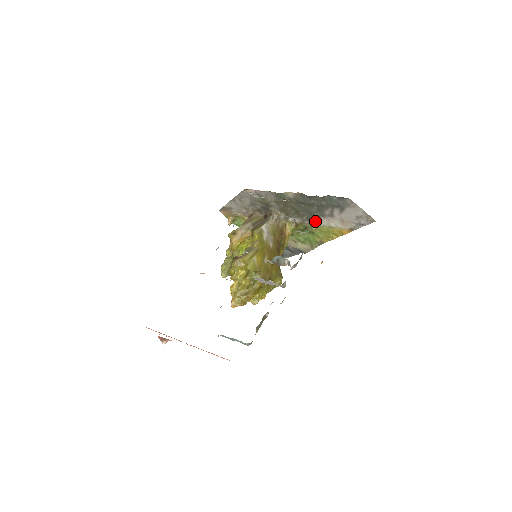
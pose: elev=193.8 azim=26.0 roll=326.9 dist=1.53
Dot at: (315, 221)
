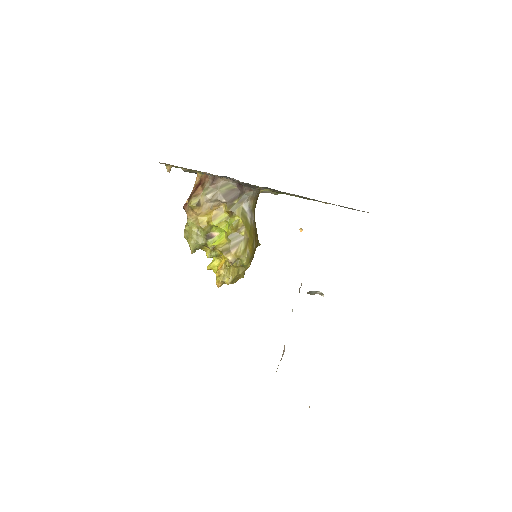
Dot at: (301, 196)
